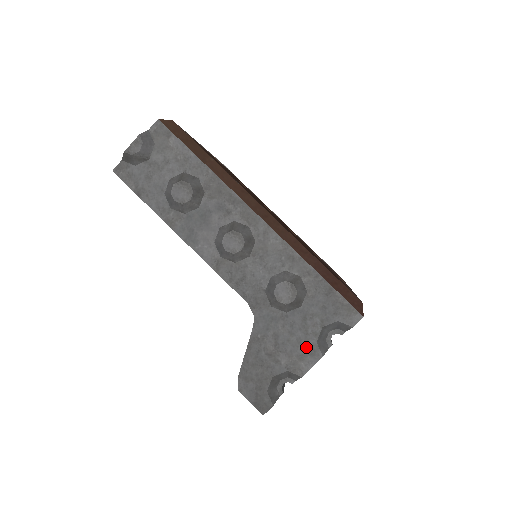
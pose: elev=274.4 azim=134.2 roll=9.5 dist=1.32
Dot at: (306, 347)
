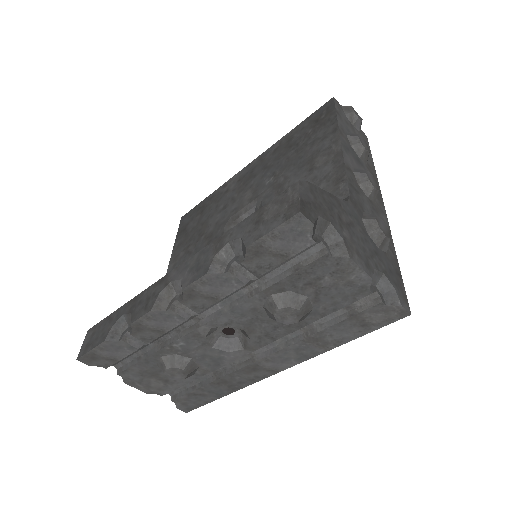
Dot at: (366, 258)
